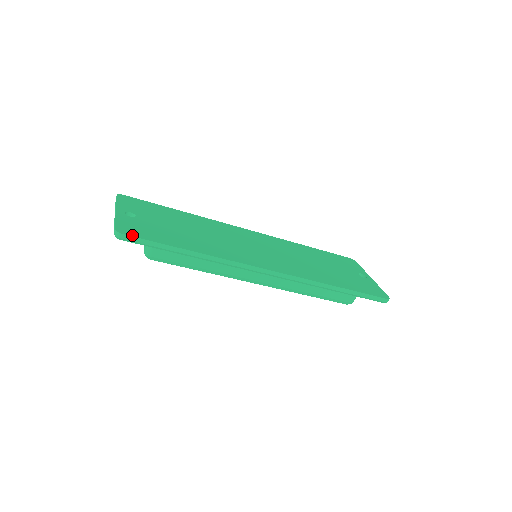
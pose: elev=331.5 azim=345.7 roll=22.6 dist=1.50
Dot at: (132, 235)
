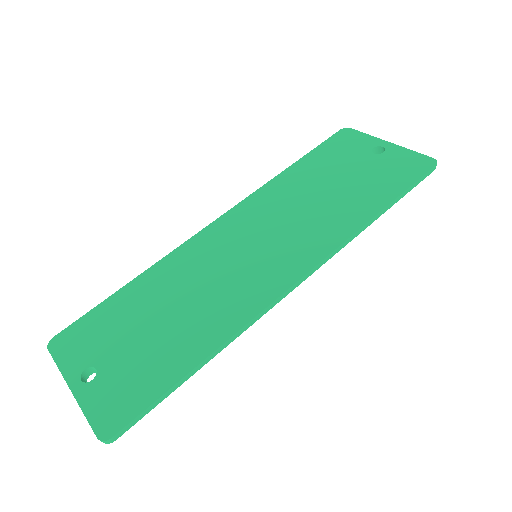
Dot at: (122, 424)
